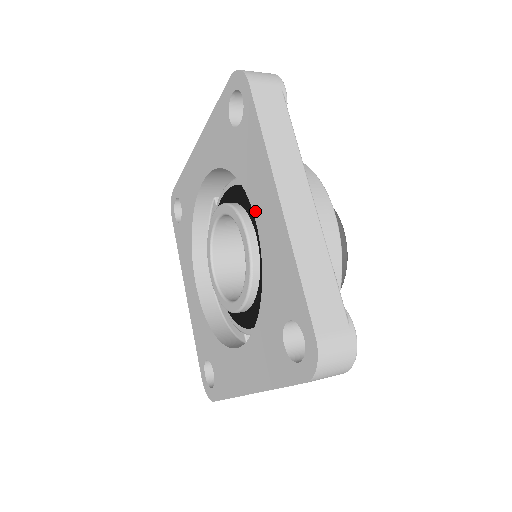
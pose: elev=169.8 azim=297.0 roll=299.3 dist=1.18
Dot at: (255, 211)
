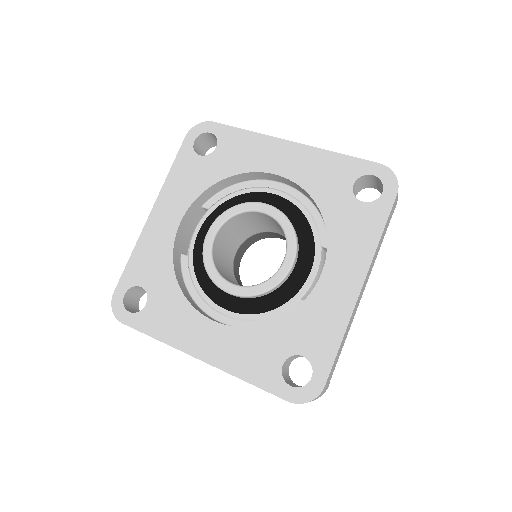
Dot at: (271, 170)
